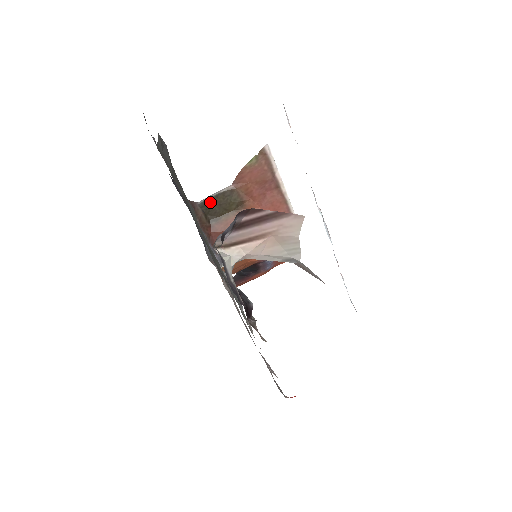
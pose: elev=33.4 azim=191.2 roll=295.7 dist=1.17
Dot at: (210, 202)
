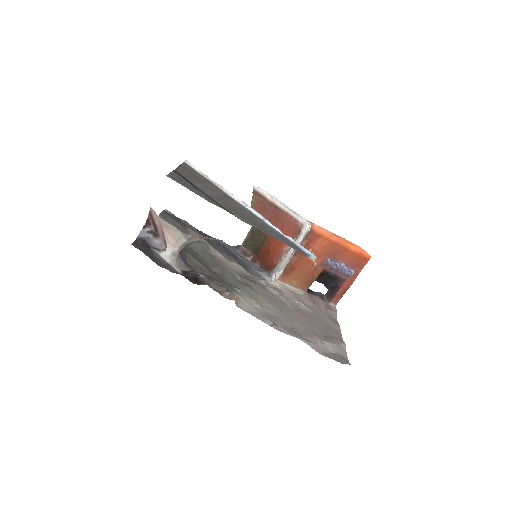
Dot at: (248, 241)
